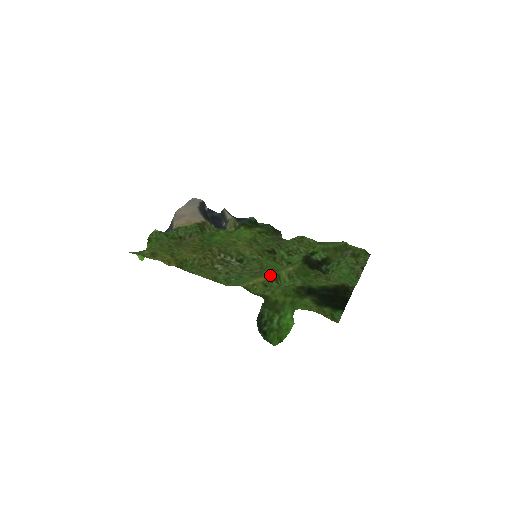
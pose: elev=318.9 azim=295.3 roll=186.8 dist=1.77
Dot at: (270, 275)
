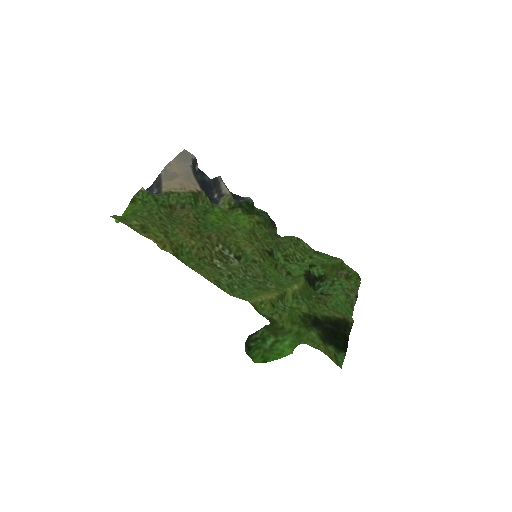
Dot at: (277, 292)
